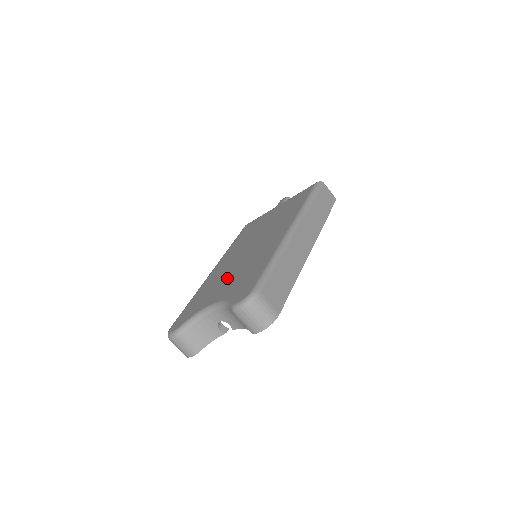
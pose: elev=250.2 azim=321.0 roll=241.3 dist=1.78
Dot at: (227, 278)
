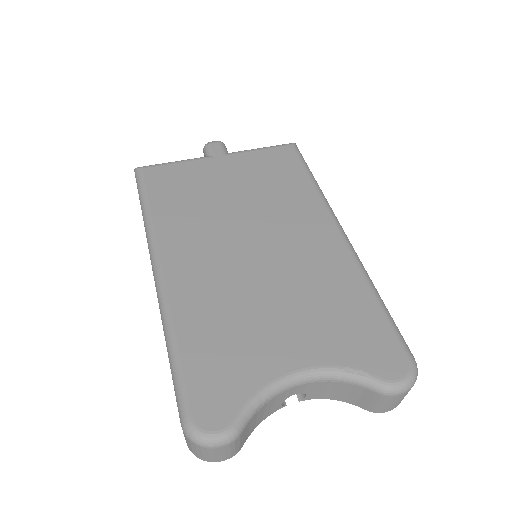
Dot at: (270, 309)
